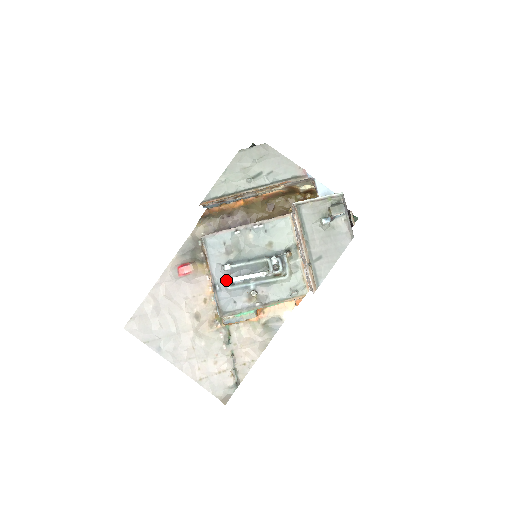
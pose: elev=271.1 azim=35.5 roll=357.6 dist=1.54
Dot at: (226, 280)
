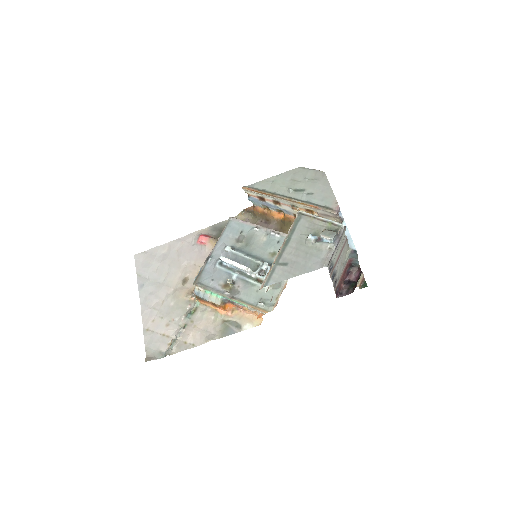
Dot at: occluded
